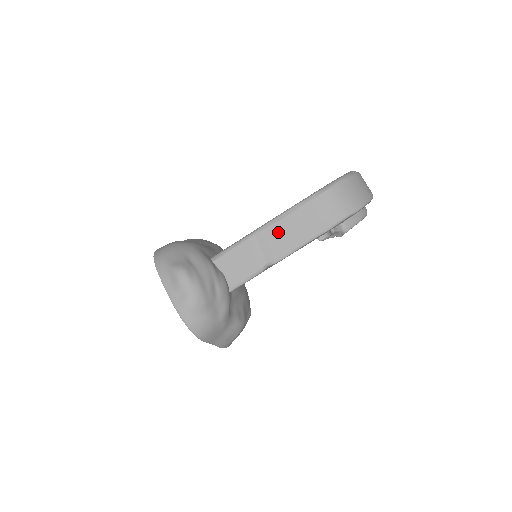
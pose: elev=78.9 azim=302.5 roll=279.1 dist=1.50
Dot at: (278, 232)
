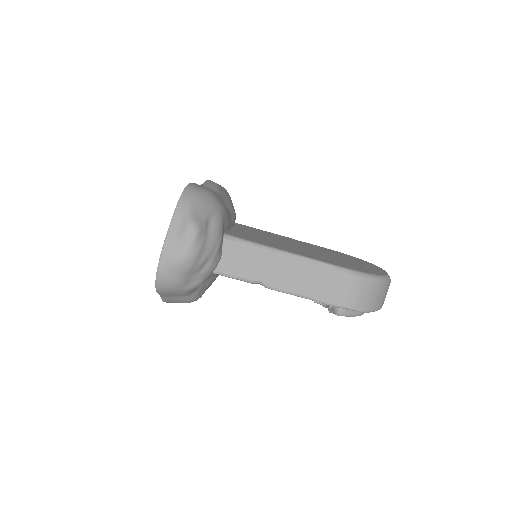
Dot at: (293, 269)
